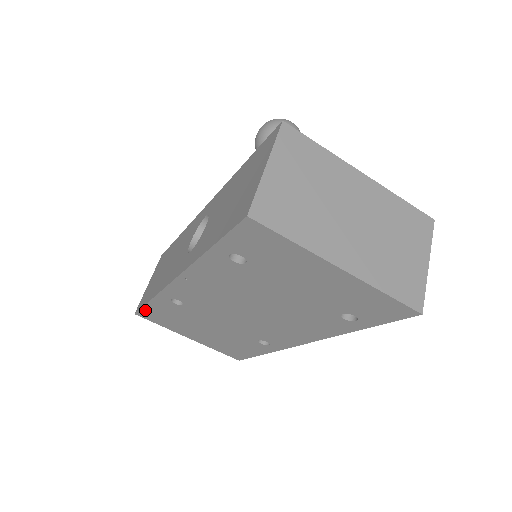
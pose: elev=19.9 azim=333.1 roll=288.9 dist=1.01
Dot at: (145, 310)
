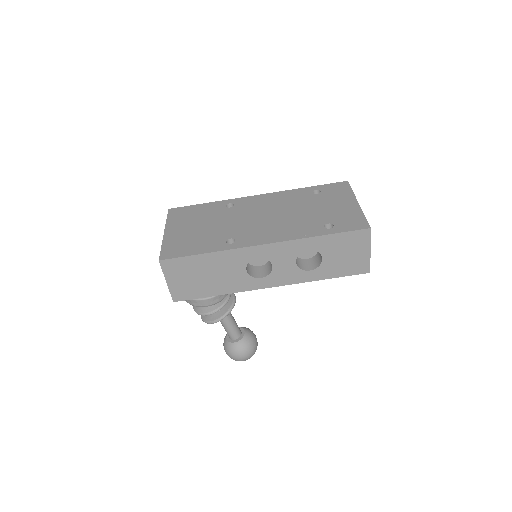
Dot at: (187, 208)
